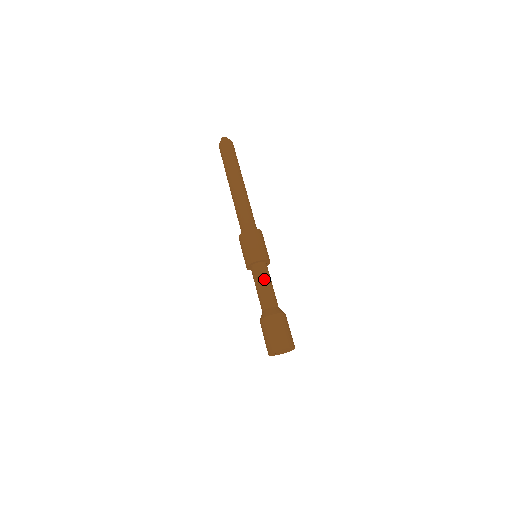
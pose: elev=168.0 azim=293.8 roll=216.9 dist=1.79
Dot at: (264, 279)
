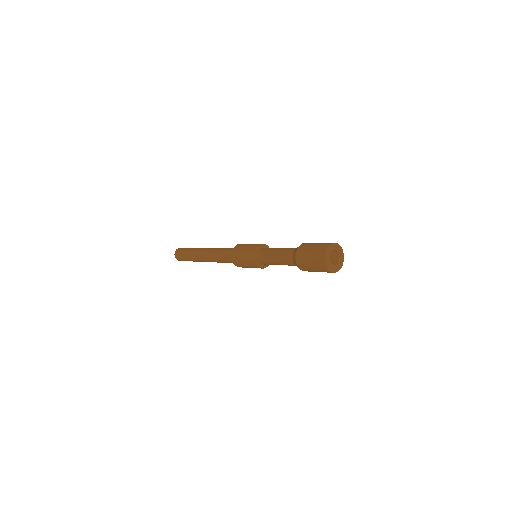
Dot at: (276, 248)
